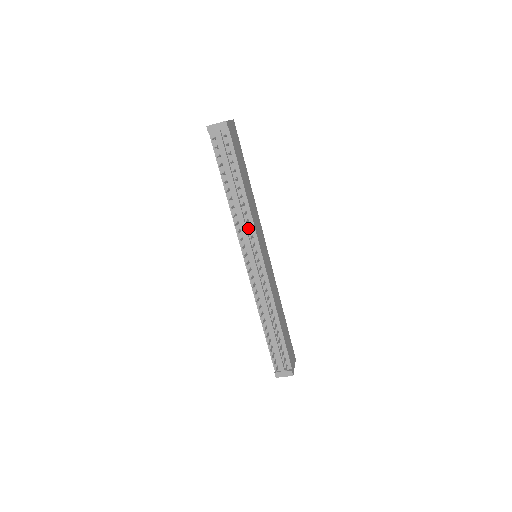
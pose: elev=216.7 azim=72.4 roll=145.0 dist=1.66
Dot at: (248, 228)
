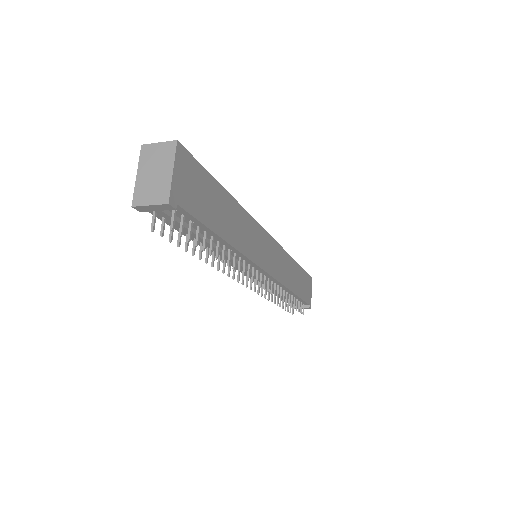
Dot at: (241, 261)
